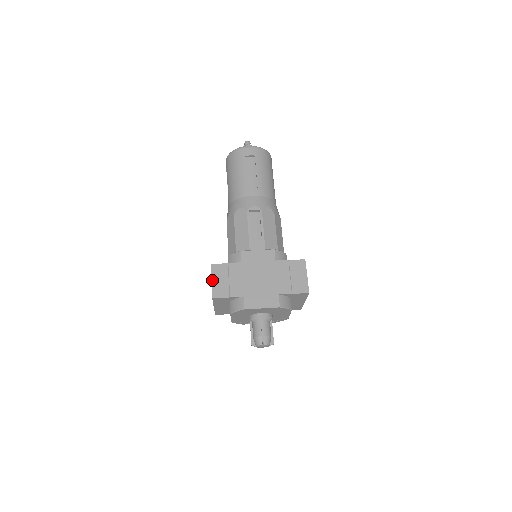
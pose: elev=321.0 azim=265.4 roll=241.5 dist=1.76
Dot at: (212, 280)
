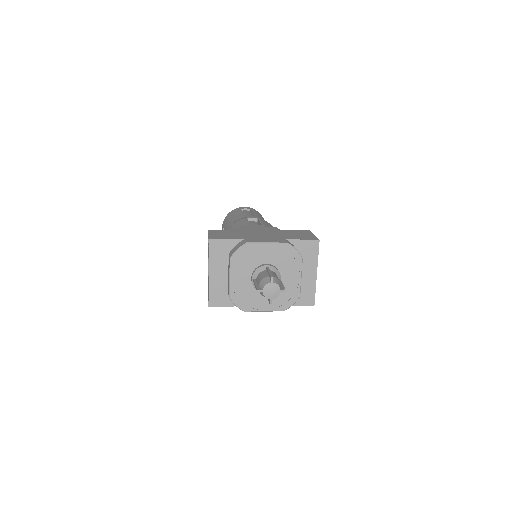
Dot at: (209, 234)
